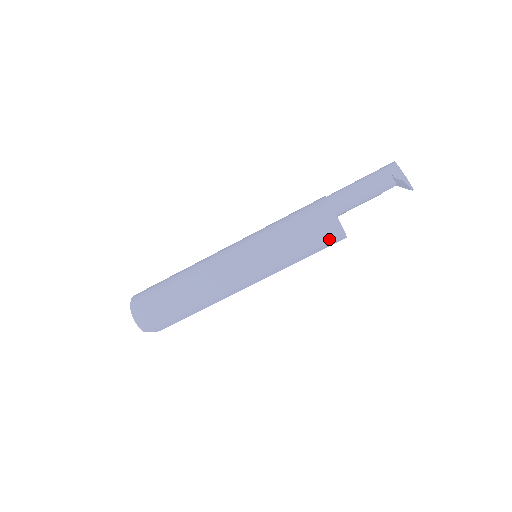
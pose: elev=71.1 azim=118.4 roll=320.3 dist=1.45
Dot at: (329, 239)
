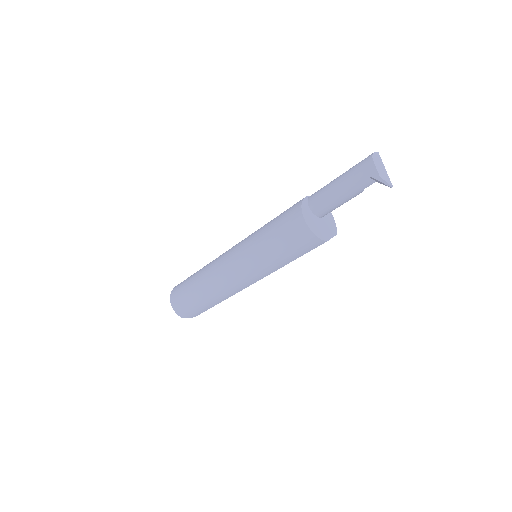
Dot at: (305, 245)
